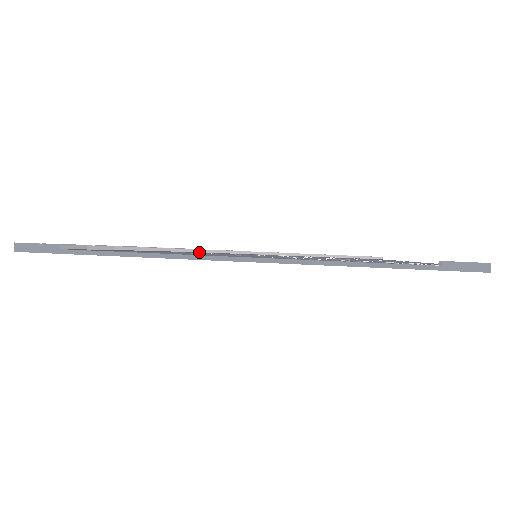
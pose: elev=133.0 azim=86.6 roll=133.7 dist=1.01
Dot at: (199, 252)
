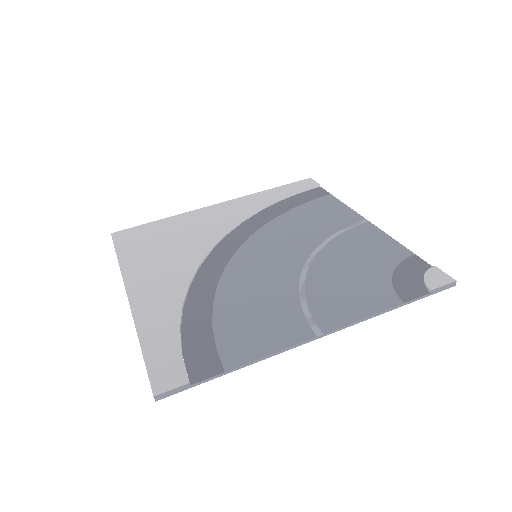
Dot at: (206, 265)
